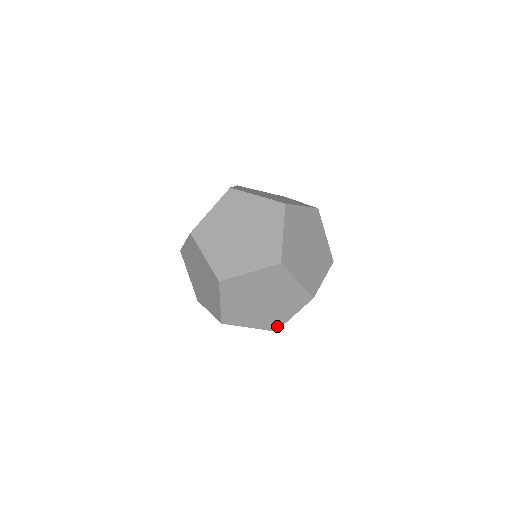
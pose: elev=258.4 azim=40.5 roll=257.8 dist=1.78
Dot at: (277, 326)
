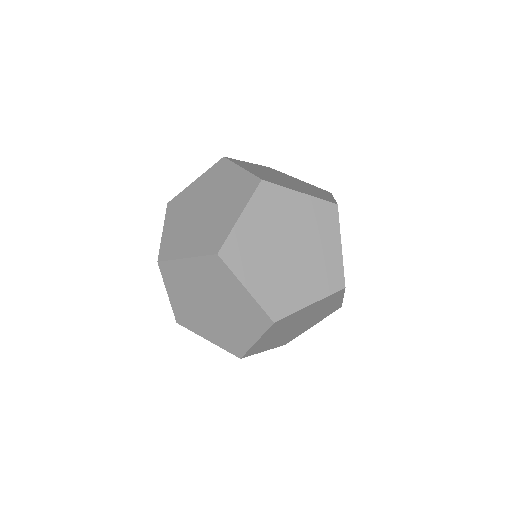
Dot at: (219, 244)
